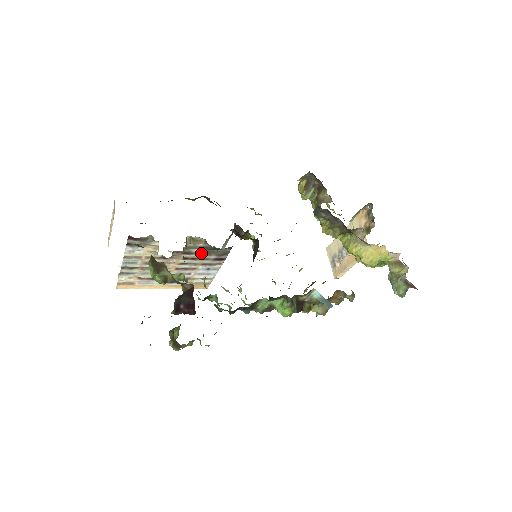
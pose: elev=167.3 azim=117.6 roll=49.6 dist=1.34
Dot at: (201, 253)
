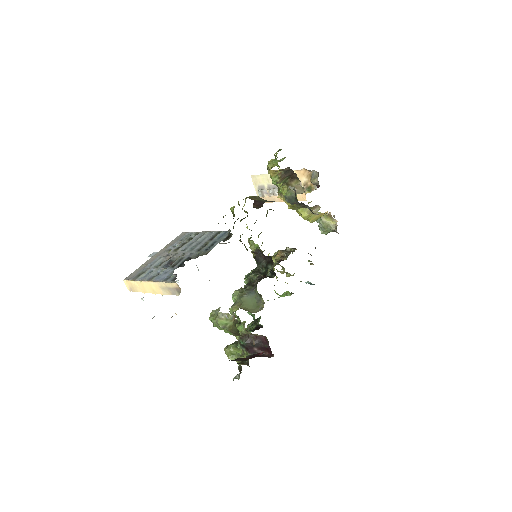
Dot at: occluded
